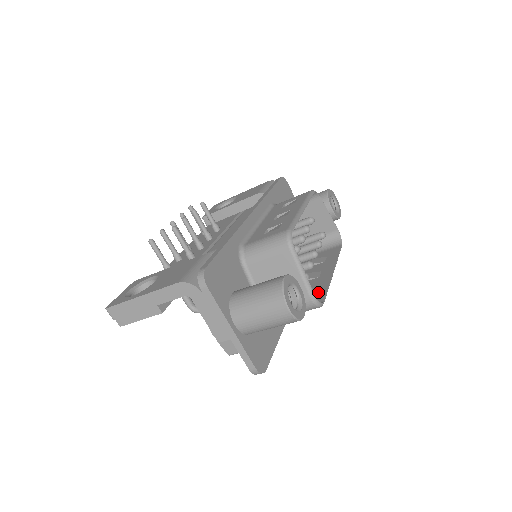
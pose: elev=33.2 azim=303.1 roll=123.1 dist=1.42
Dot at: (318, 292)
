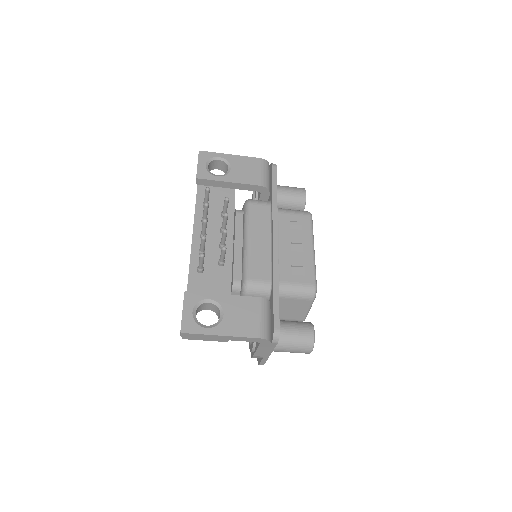
Dot at: occluded
